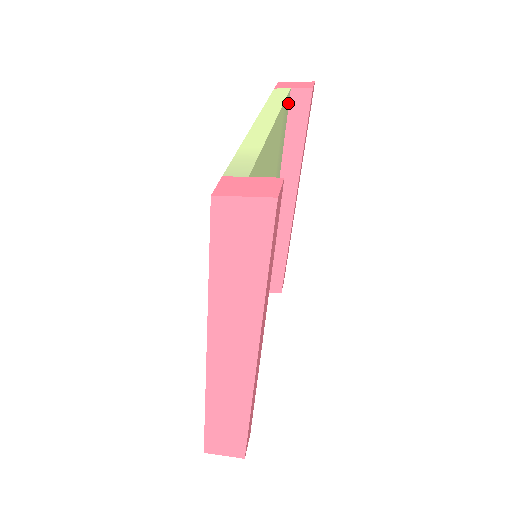
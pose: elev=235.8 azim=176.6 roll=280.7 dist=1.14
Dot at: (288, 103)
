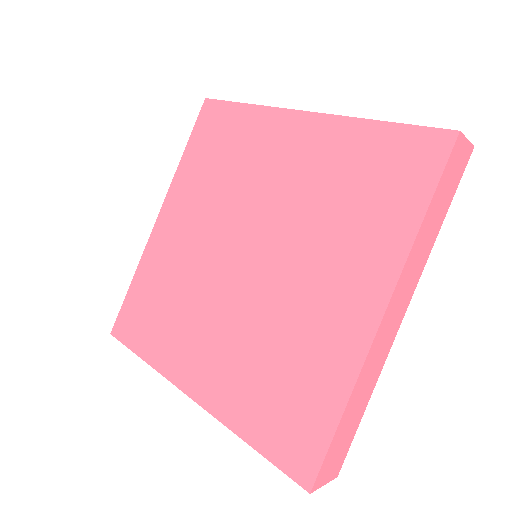
Dot at: occluded
